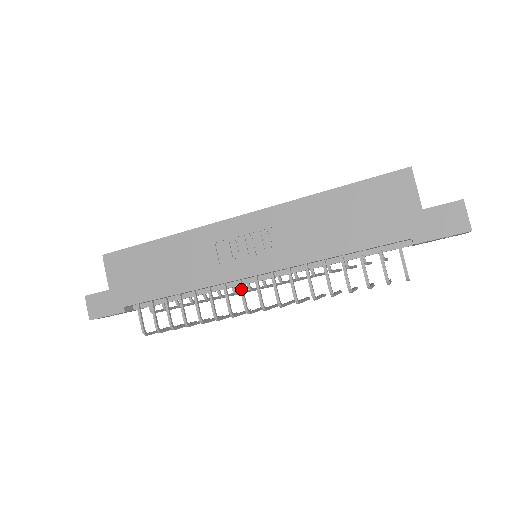
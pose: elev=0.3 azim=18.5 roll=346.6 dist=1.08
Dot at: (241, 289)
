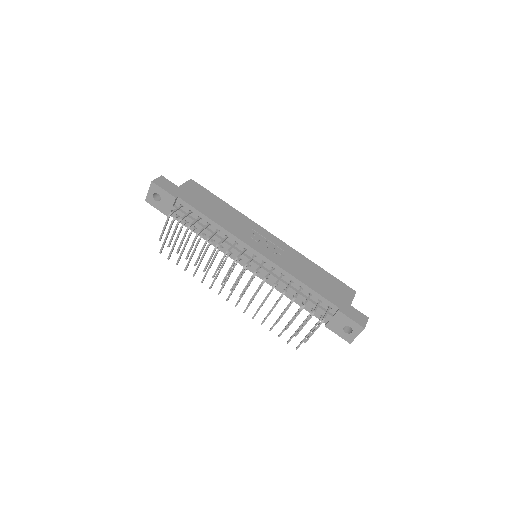
Dot at: (243, 251)
